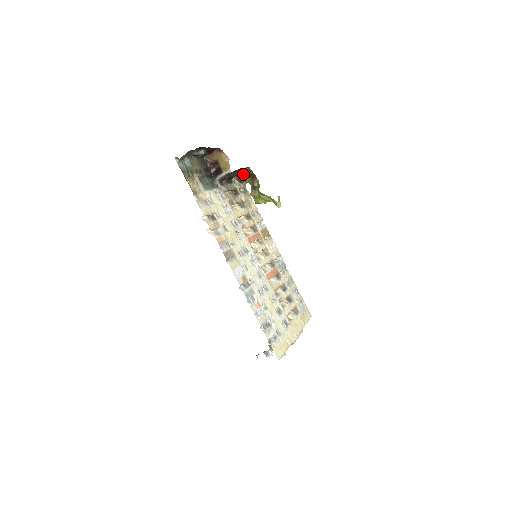
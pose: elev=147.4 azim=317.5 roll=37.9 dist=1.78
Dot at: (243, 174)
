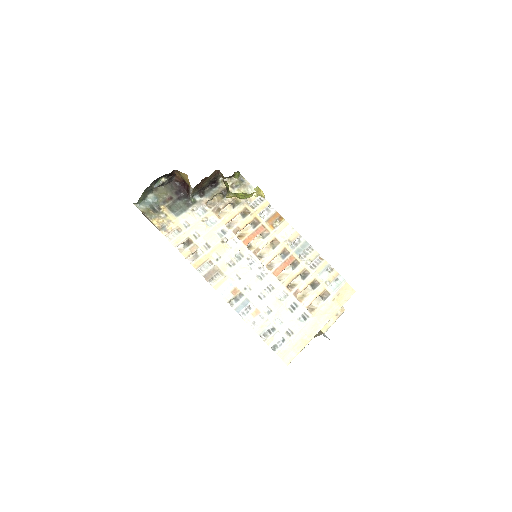
Dot at: (221, 174)
